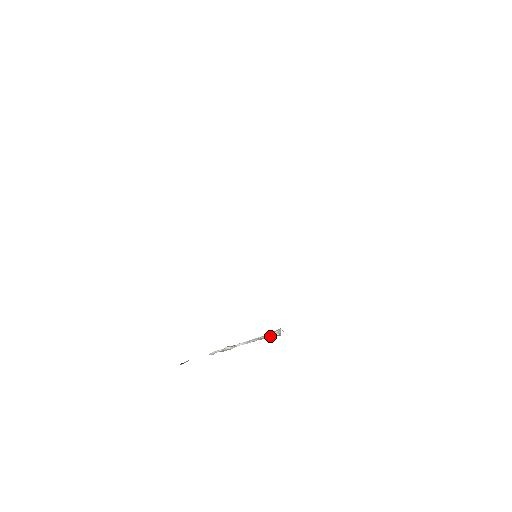
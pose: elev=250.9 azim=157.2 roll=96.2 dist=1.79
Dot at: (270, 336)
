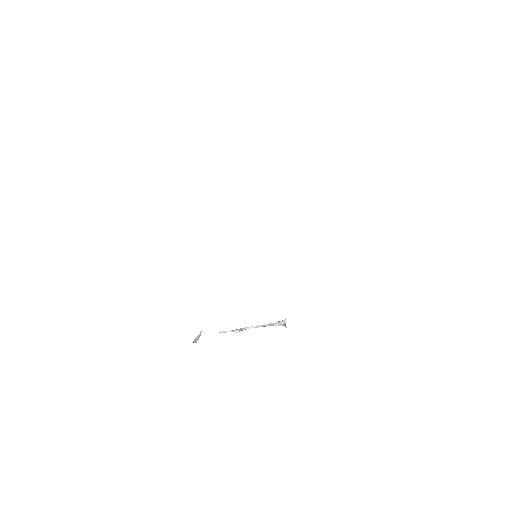
Dot at: occluded
